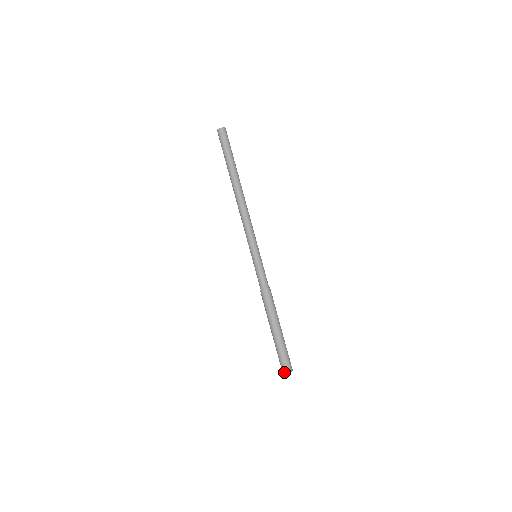
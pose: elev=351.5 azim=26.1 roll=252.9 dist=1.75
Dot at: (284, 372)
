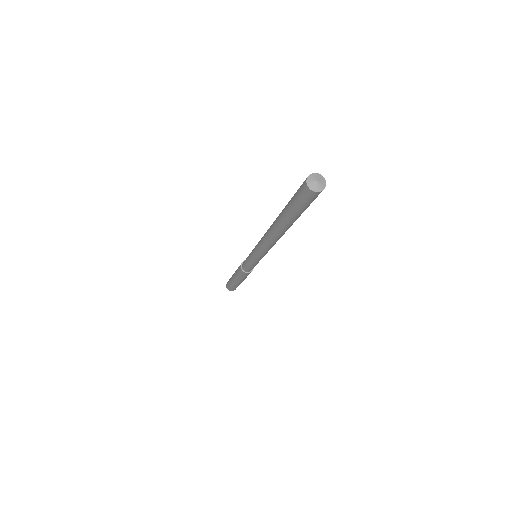
Dot at: (226, 285)
